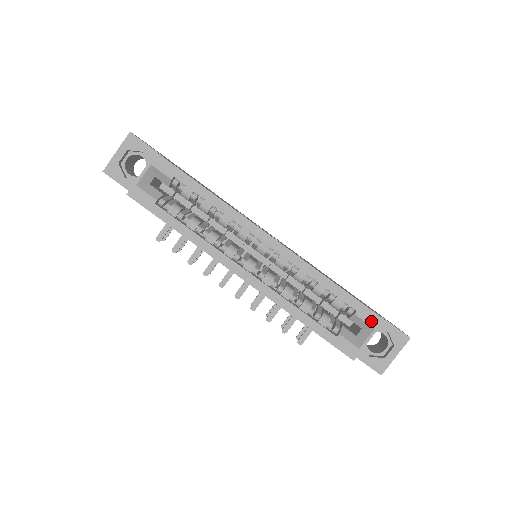
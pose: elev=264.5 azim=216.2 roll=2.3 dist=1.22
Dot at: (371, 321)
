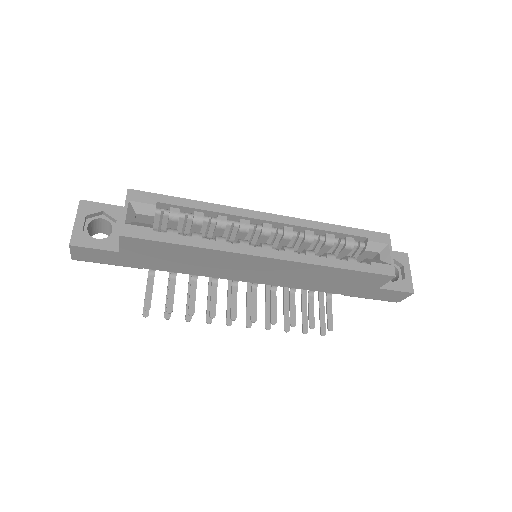
Dot at: (382, 240)
